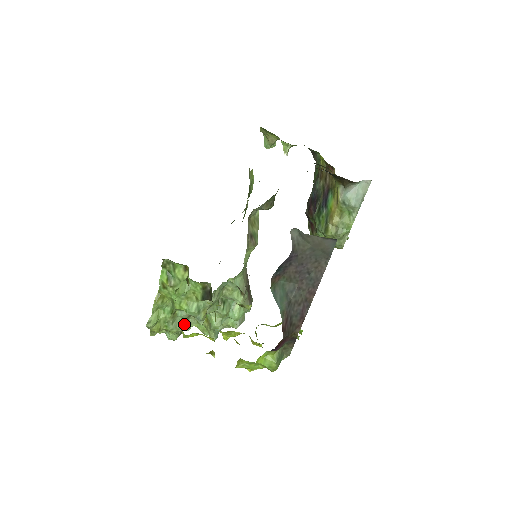
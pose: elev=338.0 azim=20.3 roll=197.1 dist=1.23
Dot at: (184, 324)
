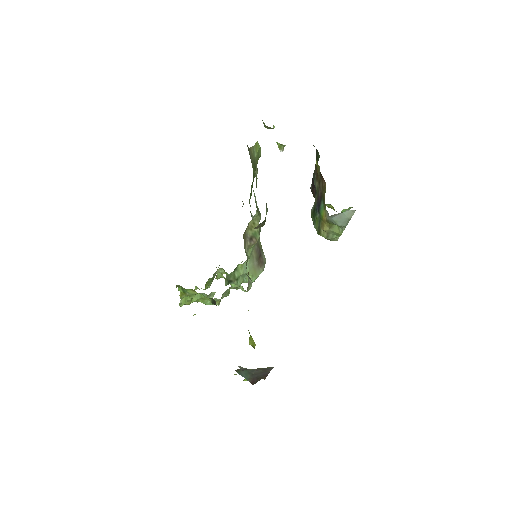
Dot at: (208, 297)
